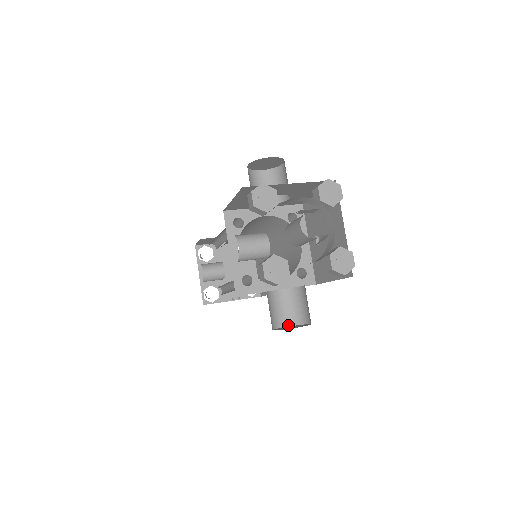
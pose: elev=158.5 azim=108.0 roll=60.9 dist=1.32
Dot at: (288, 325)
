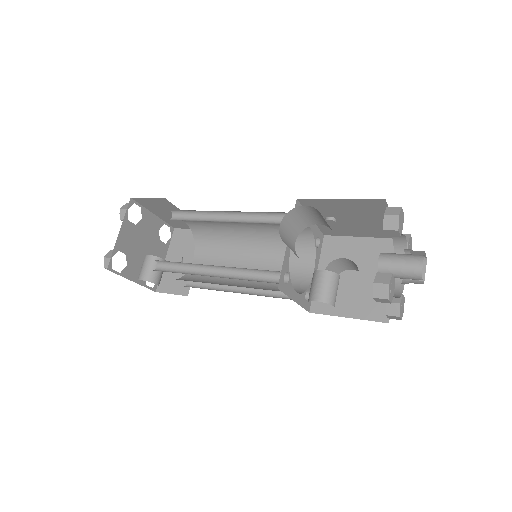
Dot at: occluded
